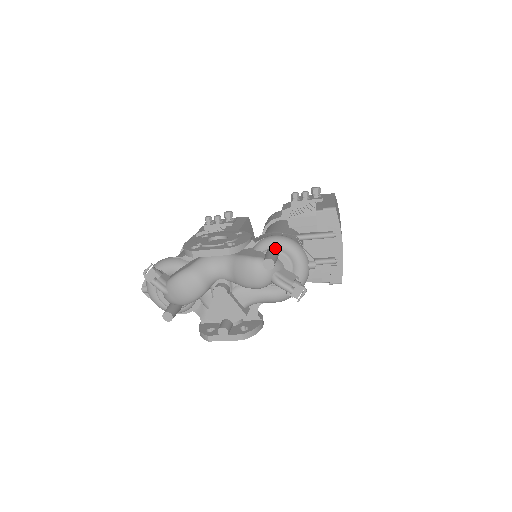
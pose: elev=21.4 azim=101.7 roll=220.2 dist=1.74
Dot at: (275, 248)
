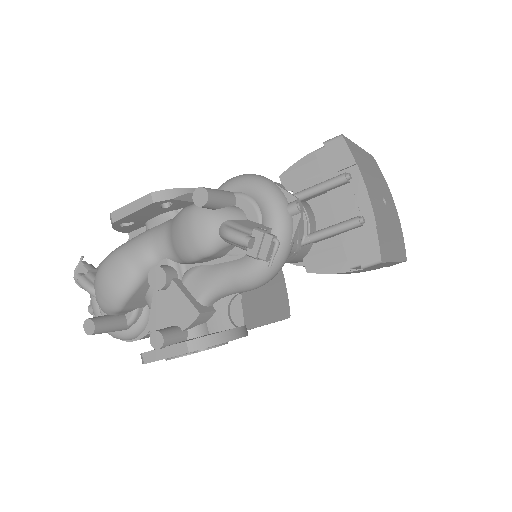
Dot at: (231, 191)
